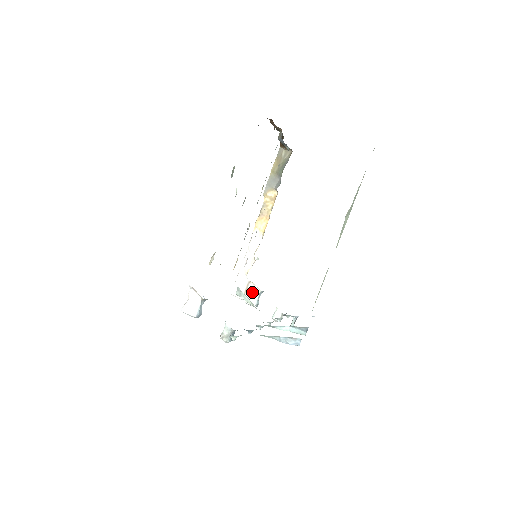
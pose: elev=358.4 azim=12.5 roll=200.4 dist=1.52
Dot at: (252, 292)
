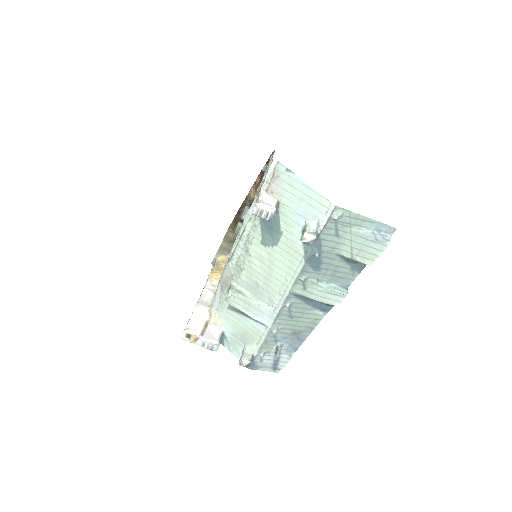
Dot at: (213, 331)
